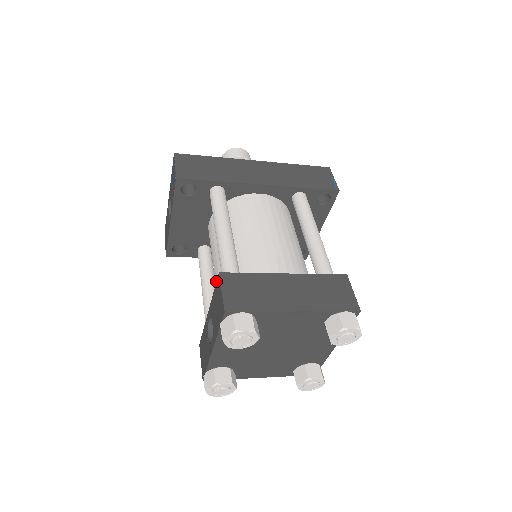
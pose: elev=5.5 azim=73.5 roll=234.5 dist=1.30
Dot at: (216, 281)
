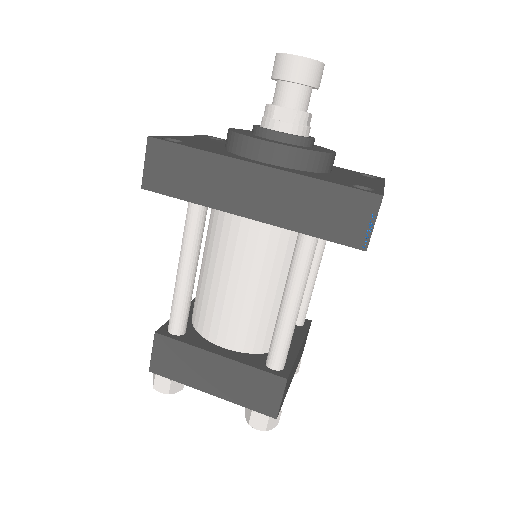
Dot at: (161, 326)
